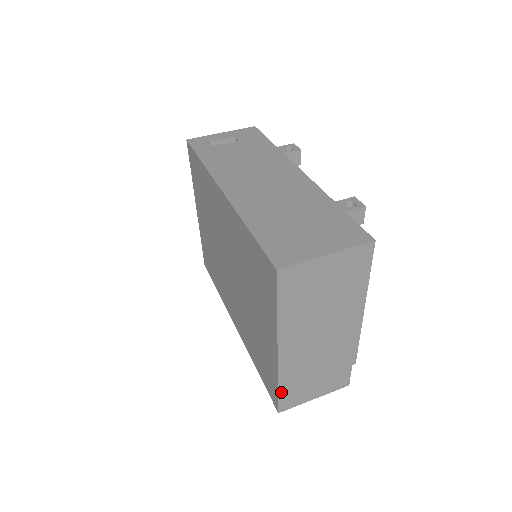
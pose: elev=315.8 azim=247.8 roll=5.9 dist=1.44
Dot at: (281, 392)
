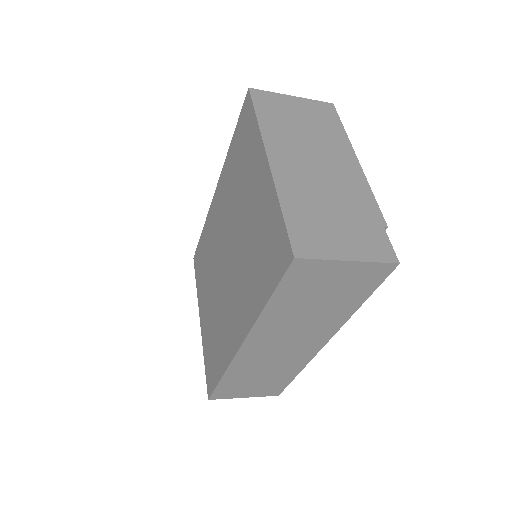
Dot at: (288, 219)
